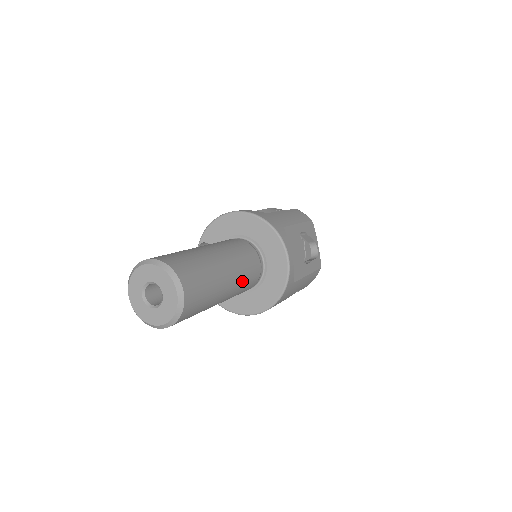
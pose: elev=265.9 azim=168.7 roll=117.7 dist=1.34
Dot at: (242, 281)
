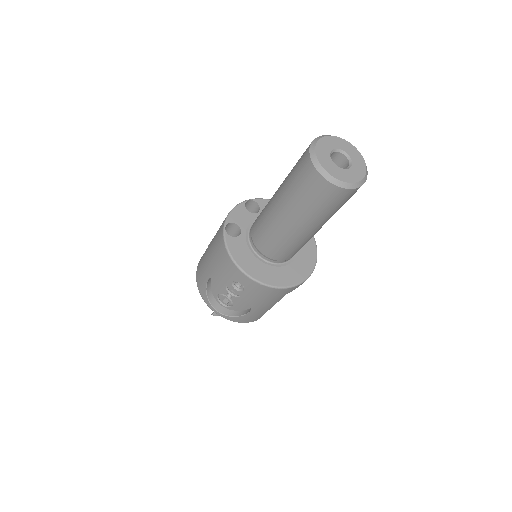
Dot at: (305, 242)
